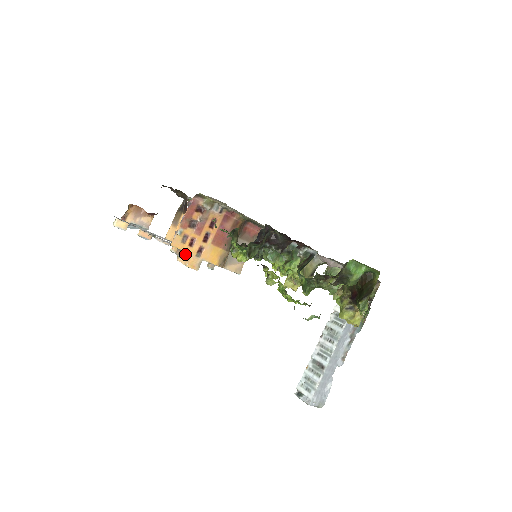
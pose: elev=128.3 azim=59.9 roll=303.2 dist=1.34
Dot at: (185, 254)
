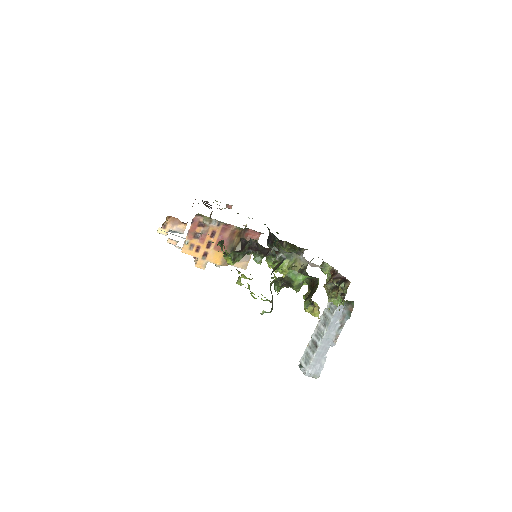
Dot at: occluded
